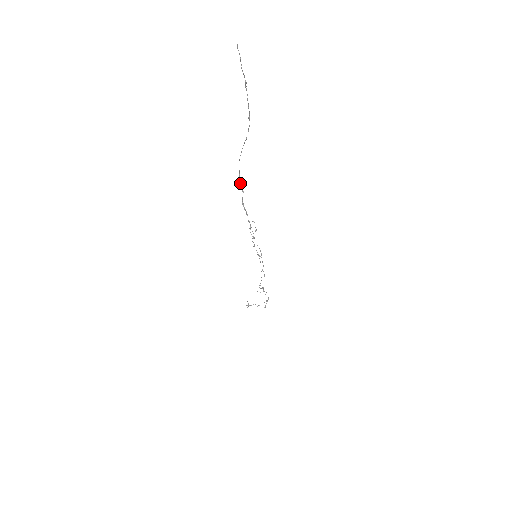
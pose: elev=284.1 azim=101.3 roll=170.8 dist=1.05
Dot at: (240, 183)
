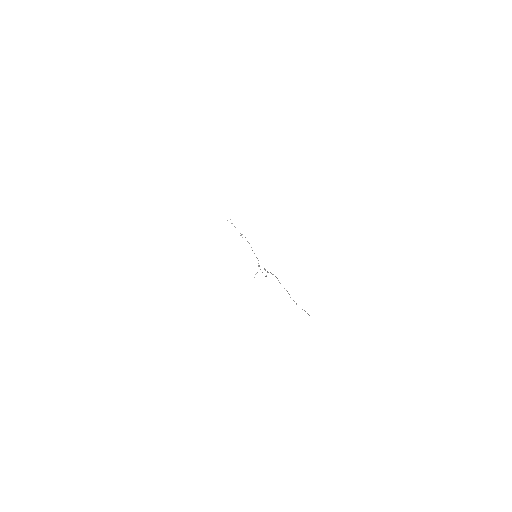
Dot at: (275, 276)
